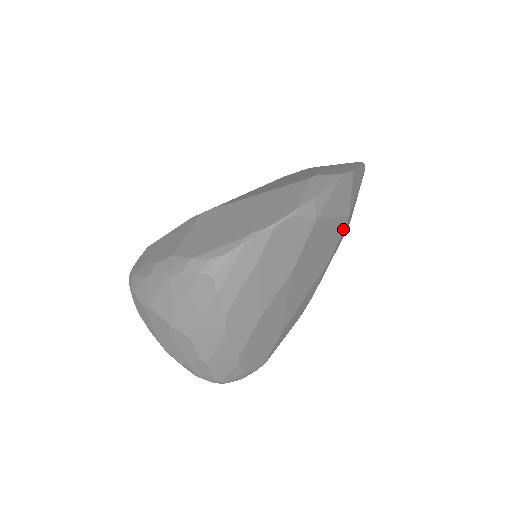
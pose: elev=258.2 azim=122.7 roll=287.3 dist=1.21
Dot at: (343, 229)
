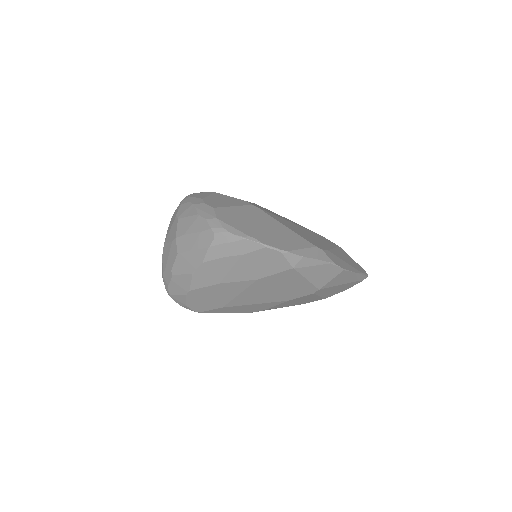
Dot at: (310, 292)
